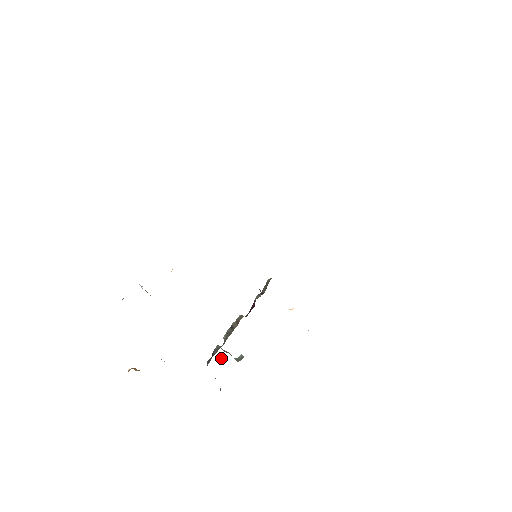
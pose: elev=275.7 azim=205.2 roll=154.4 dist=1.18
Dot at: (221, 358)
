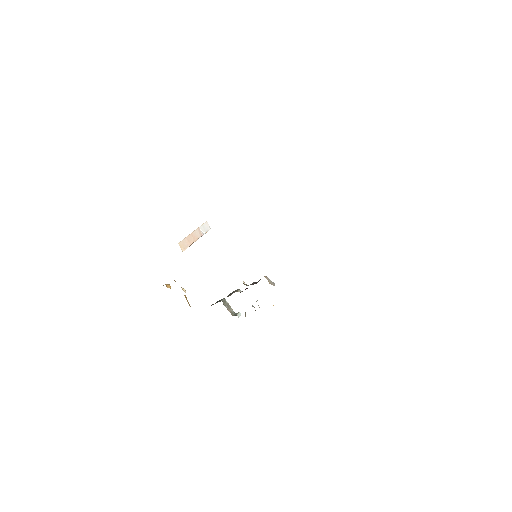
Dot at: occluded
